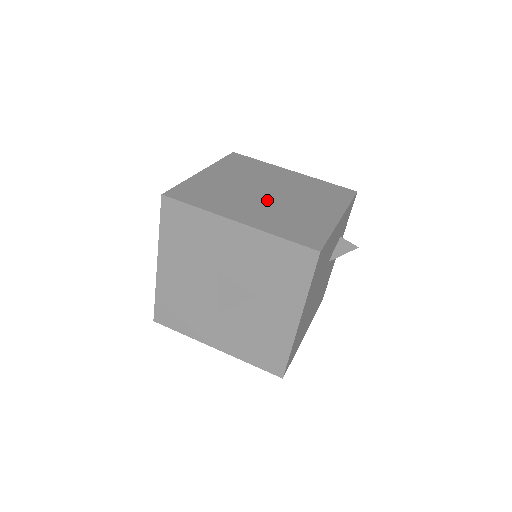
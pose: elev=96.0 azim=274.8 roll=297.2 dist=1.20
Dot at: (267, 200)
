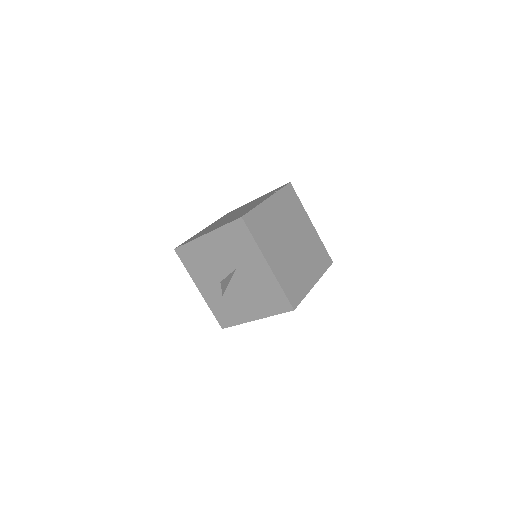
Dot at: (289, 250)
